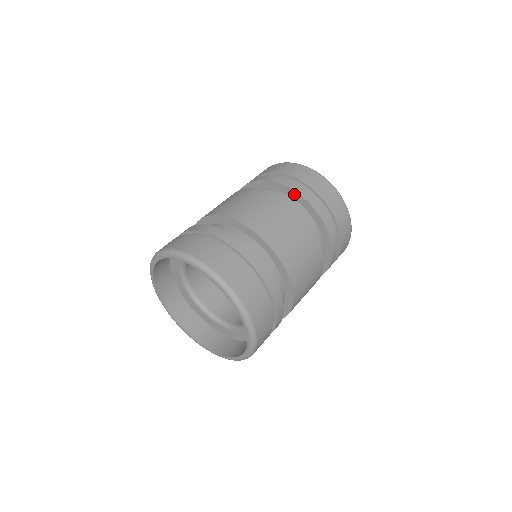
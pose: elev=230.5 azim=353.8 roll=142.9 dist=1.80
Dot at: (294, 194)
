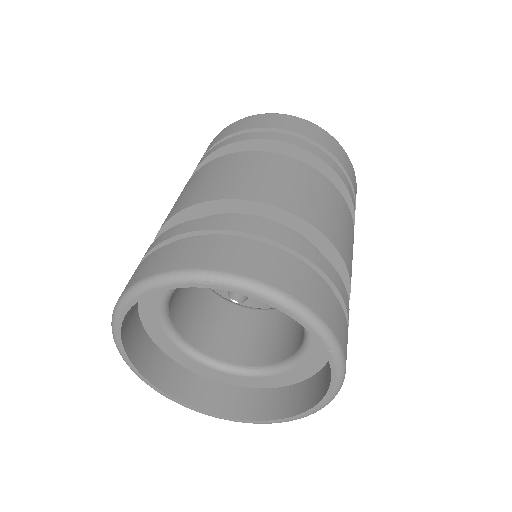
Dot at: (326, 169)
